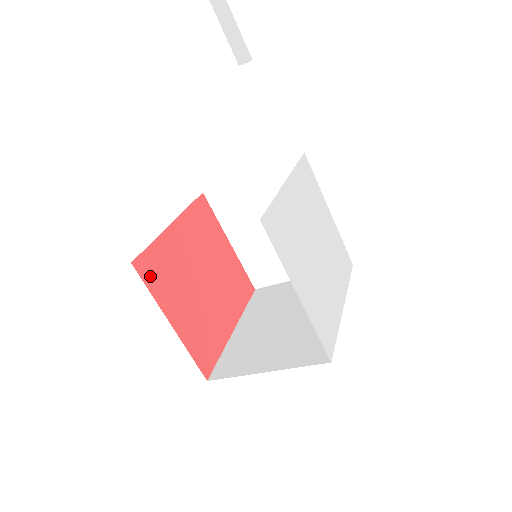
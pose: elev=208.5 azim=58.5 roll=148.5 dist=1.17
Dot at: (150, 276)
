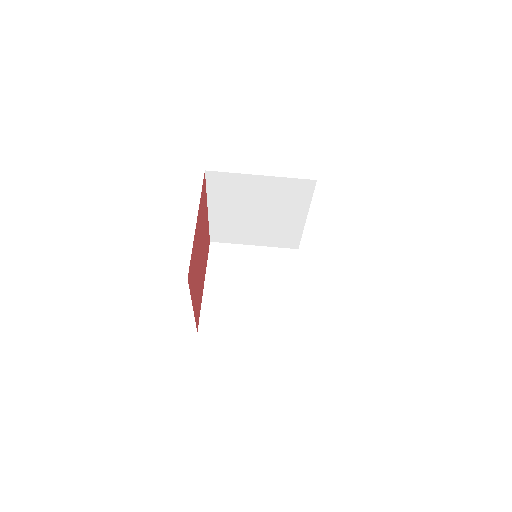
Dot at: (203, 191)
